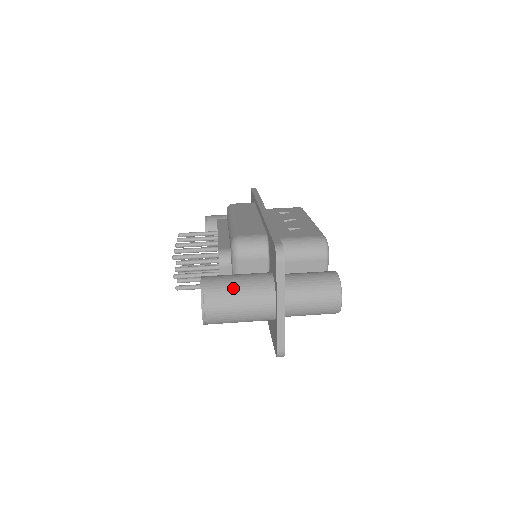
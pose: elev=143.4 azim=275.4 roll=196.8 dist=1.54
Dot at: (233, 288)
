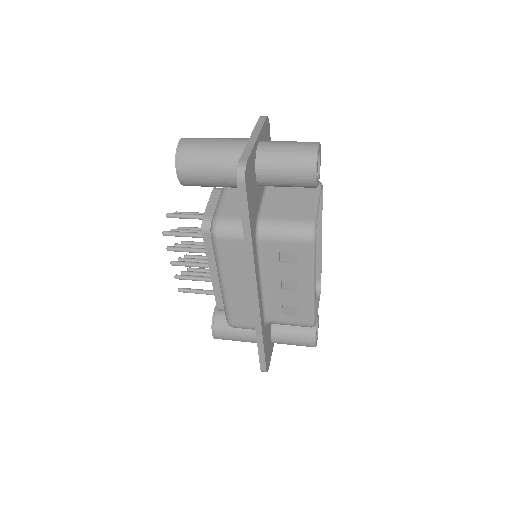
Dot at: occluded
